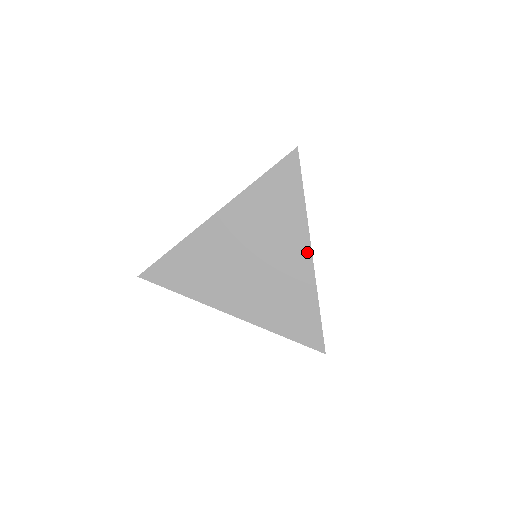
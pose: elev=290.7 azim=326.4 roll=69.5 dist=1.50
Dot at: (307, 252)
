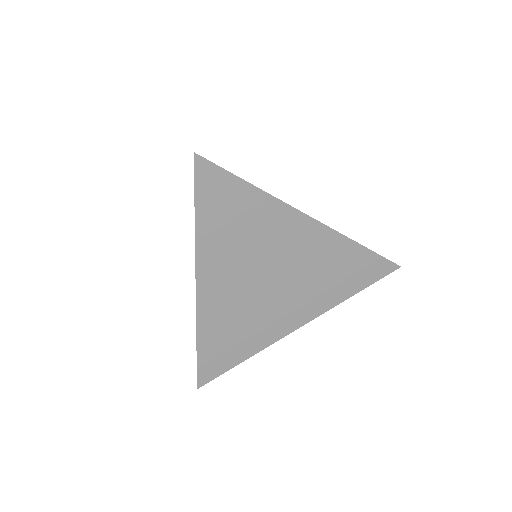
Dot at: (307, 222)
